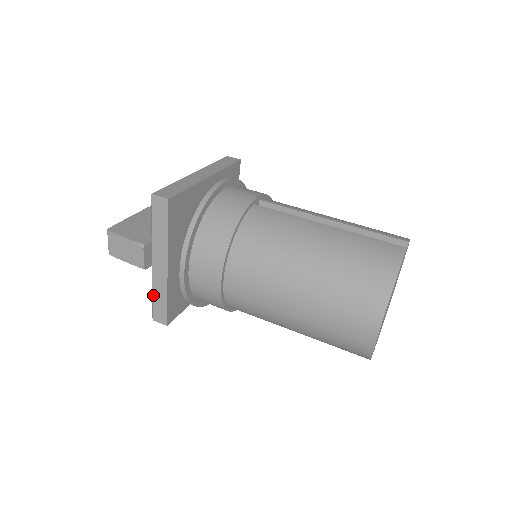
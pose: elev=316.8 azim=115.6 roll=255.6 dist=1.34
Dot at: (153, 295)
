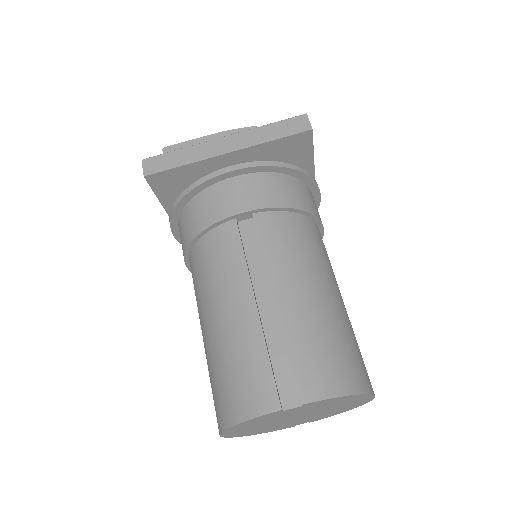
Dot at: occluded
